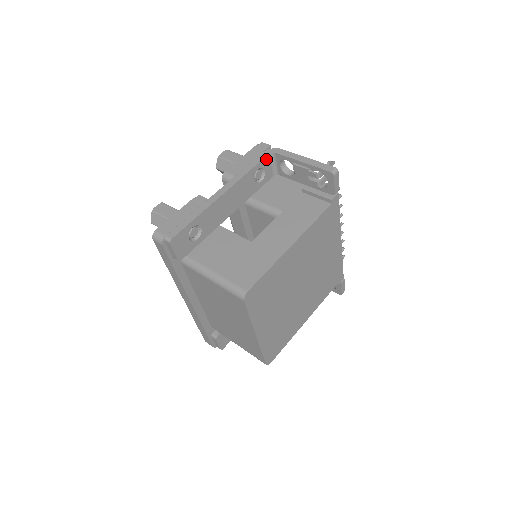
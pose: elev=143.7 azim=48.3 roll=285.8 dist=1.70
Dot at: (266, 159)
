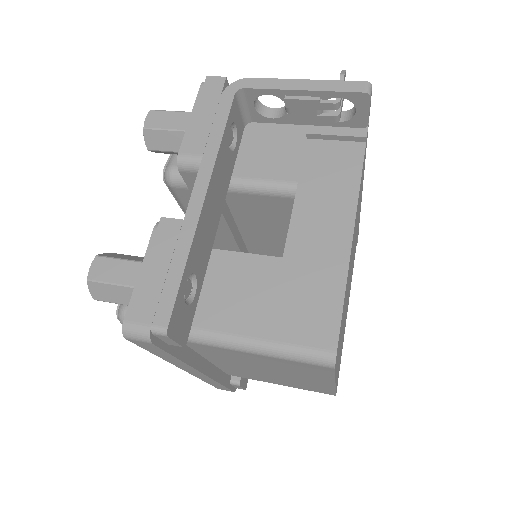
Dot at: (233, 105)
